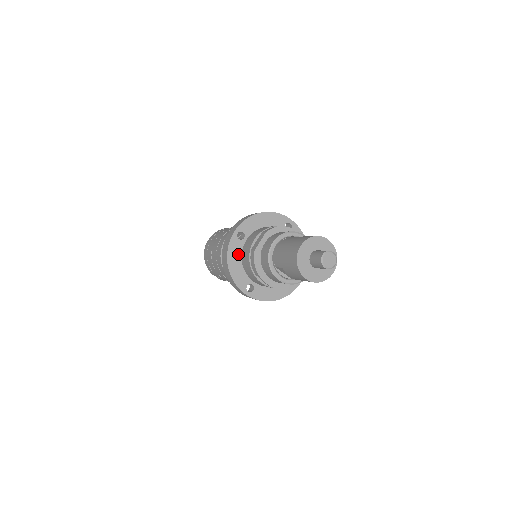
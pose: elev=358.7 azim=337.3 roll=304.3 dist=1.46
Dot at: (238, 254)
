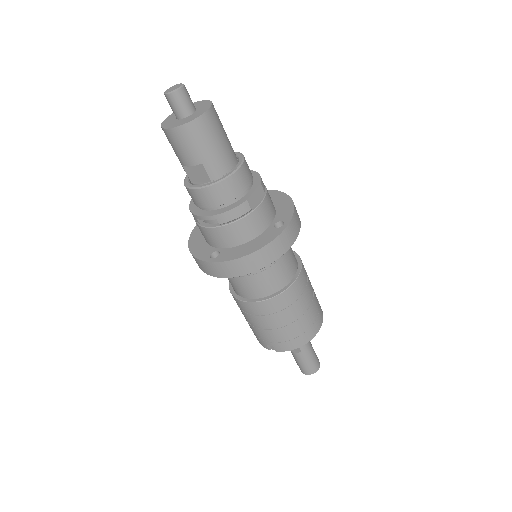
Dot at: (201, 235)
